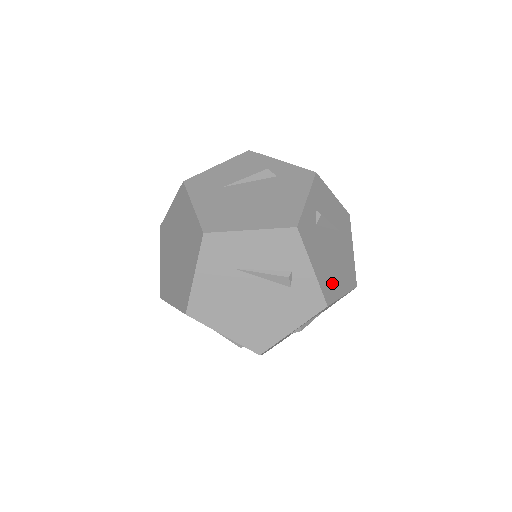
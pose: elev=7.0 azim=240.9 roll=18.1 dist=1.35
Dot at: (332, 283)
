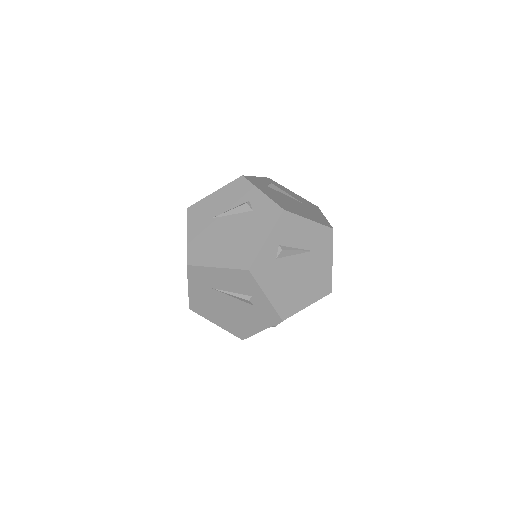
Dot at: (293, 300)
